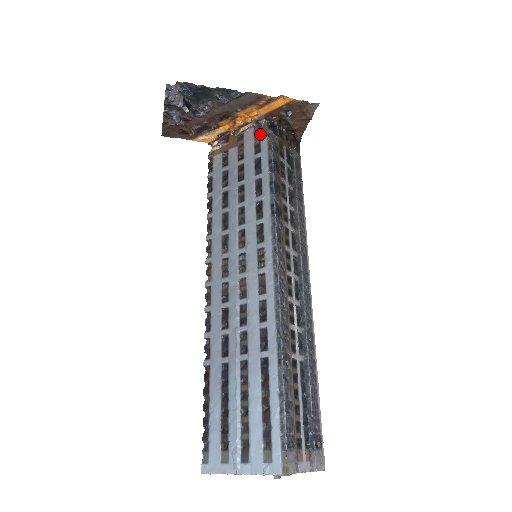
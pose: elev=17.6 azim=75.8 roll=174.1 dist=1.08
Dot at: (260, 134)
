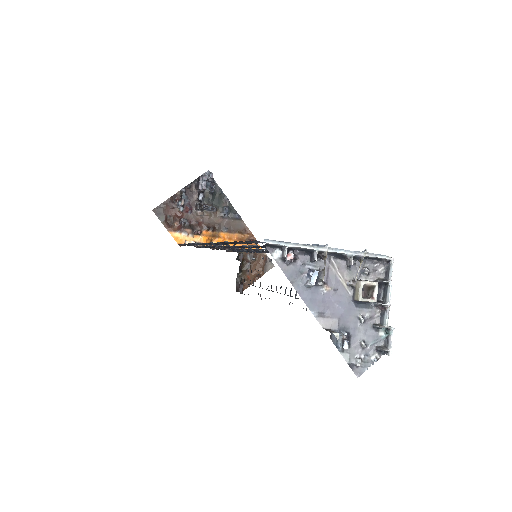
Dot at: occluded
